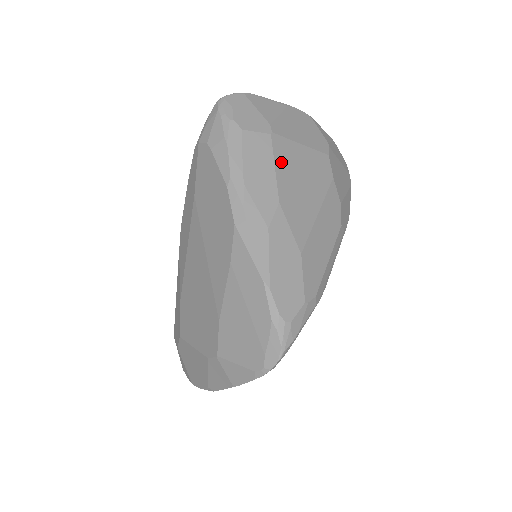
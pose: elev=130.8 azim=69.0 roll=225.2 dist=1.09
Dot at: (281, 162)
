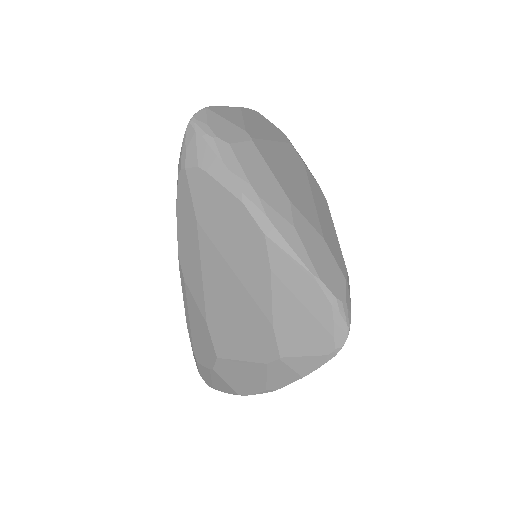
Dot at: (271, 163)
